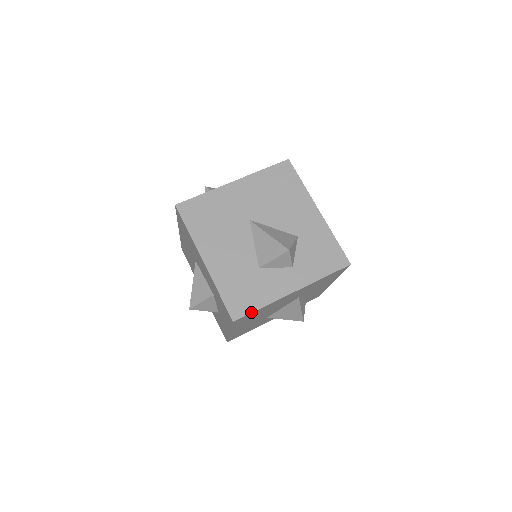
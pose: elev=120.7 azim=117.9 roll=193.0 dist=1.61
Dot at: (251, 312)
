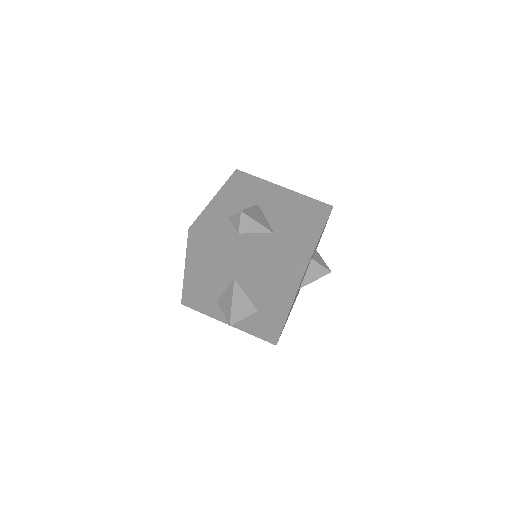
Dot at: (195, 310)
